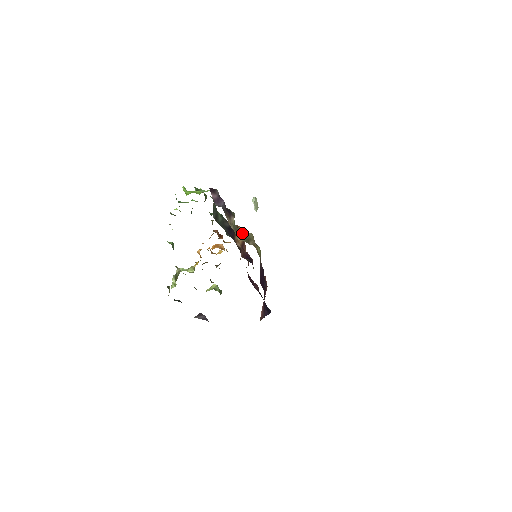
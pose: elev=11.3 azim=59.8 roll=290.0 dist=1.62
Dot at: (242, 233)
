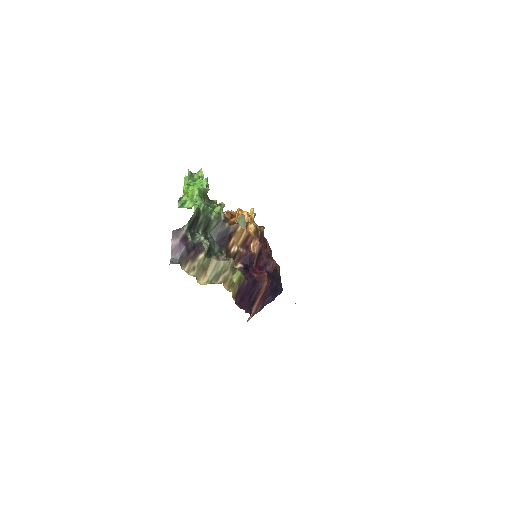
Dot at: (214, 266)
